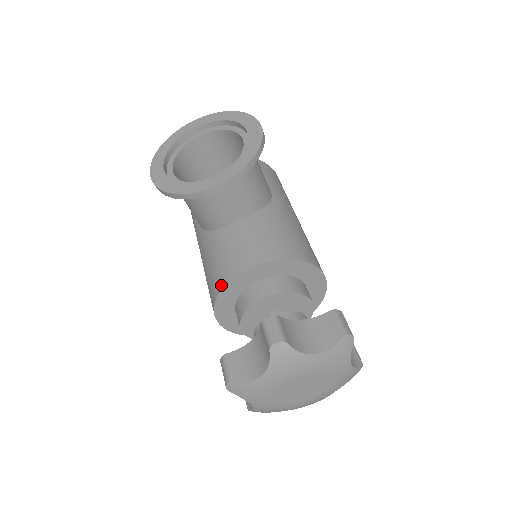
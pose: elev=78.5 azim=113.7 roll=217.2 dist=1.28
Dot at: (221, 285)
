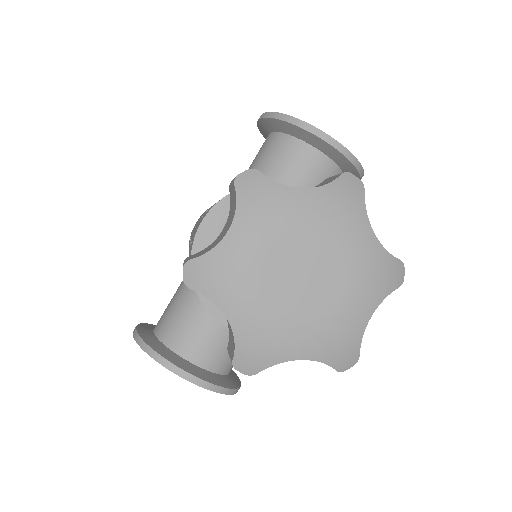
Dot at: occluded
